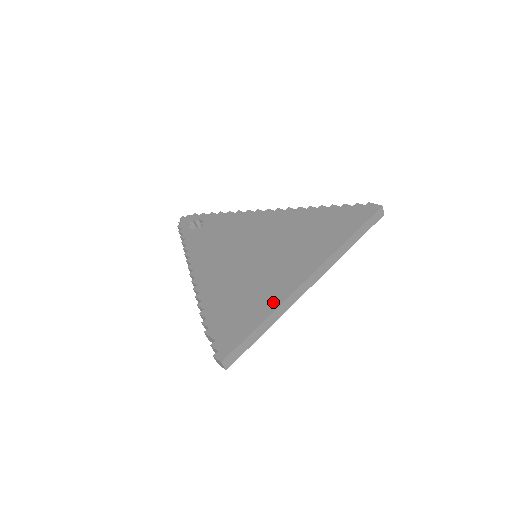
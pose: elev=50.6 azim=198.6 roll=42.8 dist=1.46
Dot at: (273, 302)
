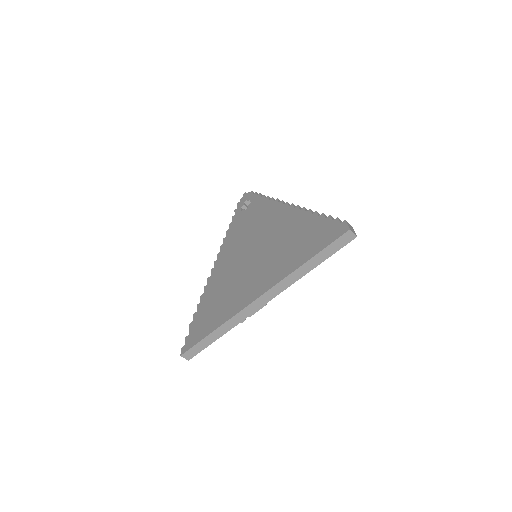
Dot at: (227, 315)
